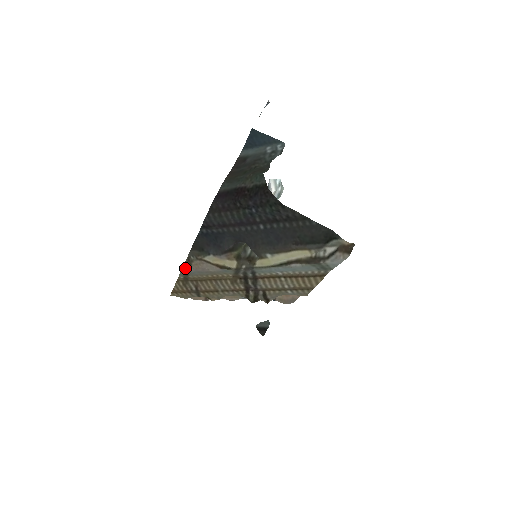
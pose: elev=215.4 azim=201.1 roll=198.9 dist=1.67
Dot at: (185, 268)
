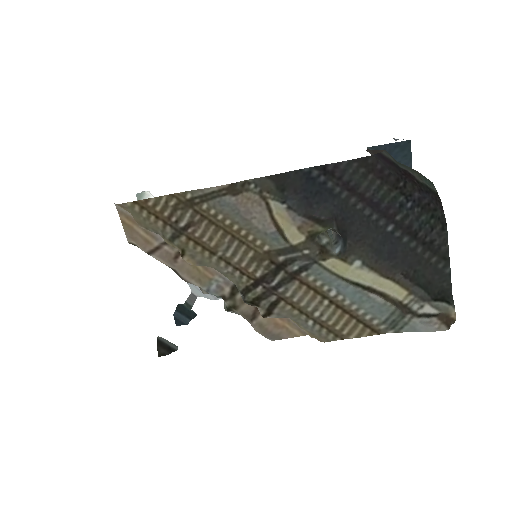
Dot at: (226, 189)
